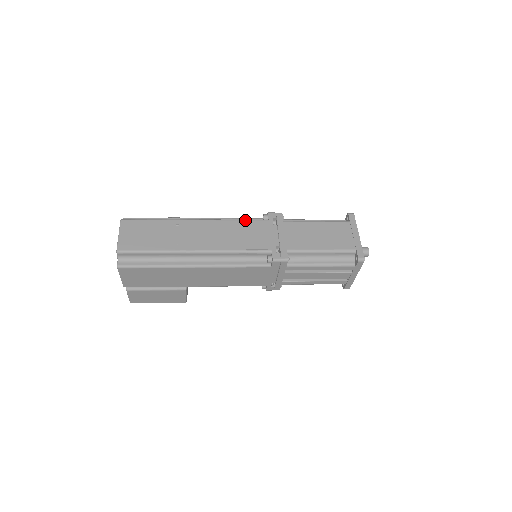
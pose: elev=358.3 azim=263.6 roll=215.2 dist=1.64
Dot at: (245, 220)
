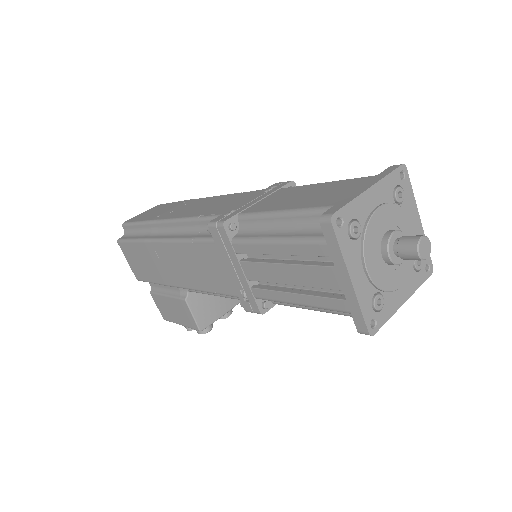
Dot at: occluded
